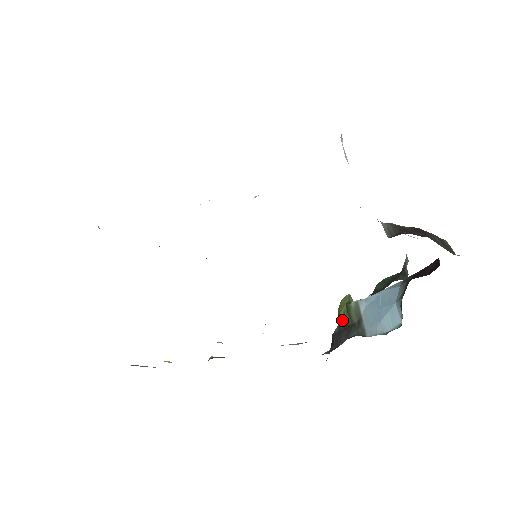
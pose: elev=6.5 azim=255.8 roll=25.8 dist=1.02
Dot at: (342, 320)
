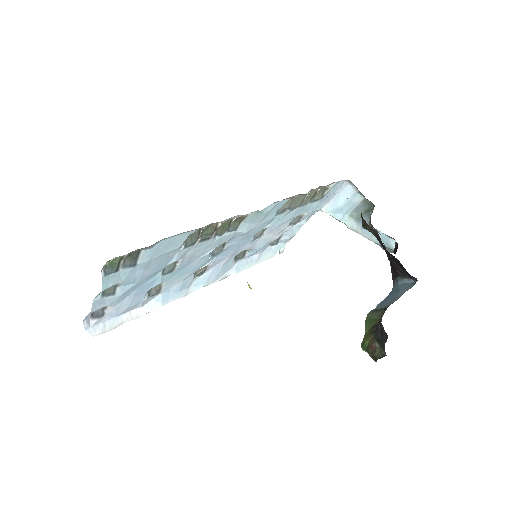
Dot at: (372, 331)
